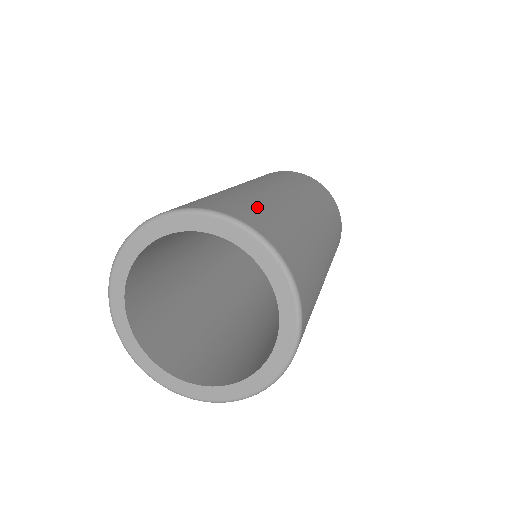
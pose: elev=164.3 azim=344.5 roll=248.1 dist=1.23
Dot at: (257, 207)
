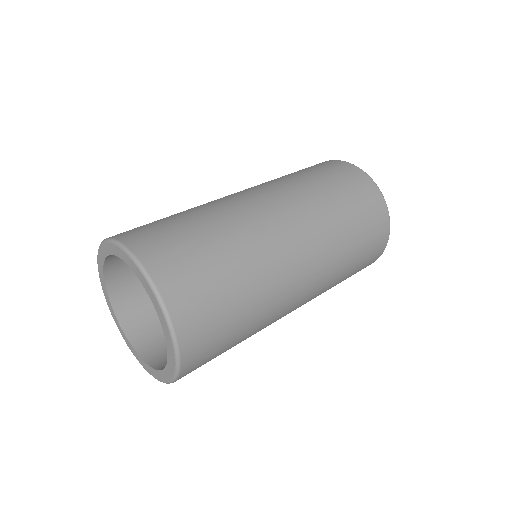
Dot at: occluded
